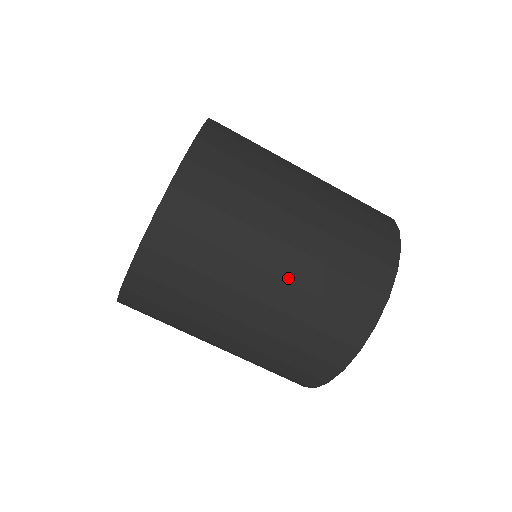
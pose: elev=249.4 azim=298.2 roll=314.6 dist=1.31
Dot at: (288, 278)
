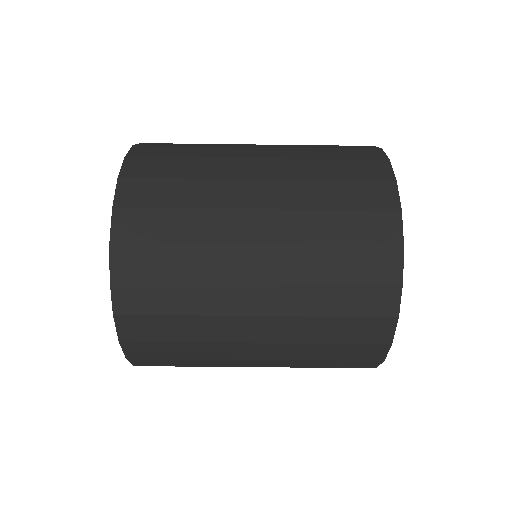
Dot at: (279, 242)
